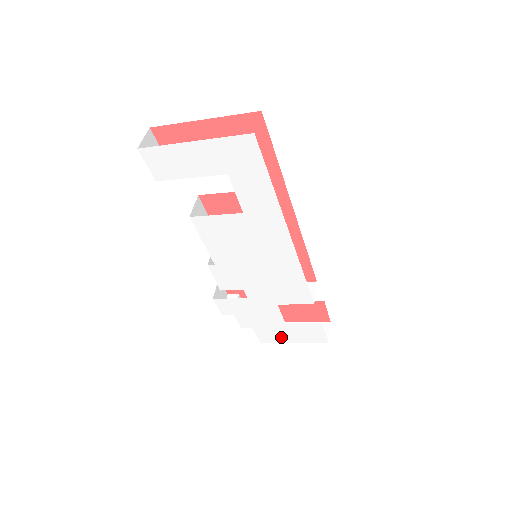
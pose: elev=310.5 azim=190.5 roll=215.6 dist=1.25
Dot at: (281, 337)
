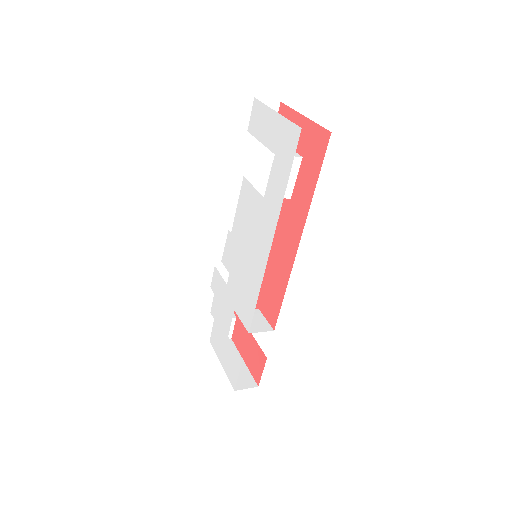
Dot at: (220, 349)
